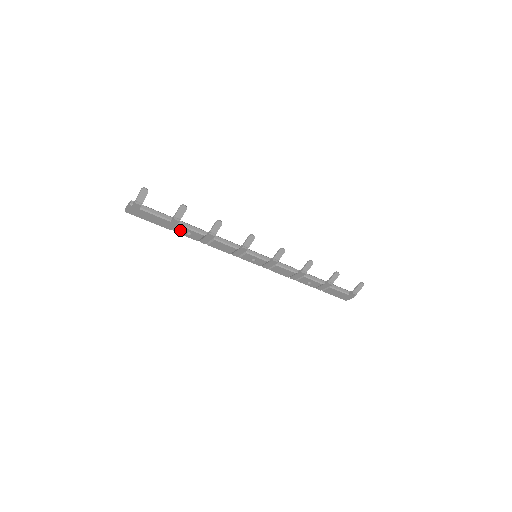
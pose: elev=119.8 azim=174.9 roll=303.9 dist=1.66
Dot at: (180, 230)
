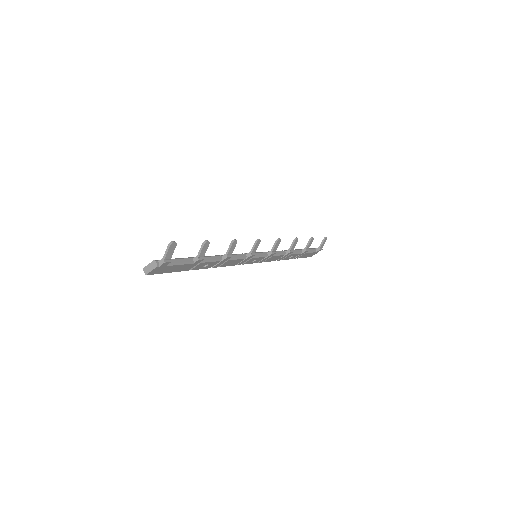
Dot at: (198, 266)
